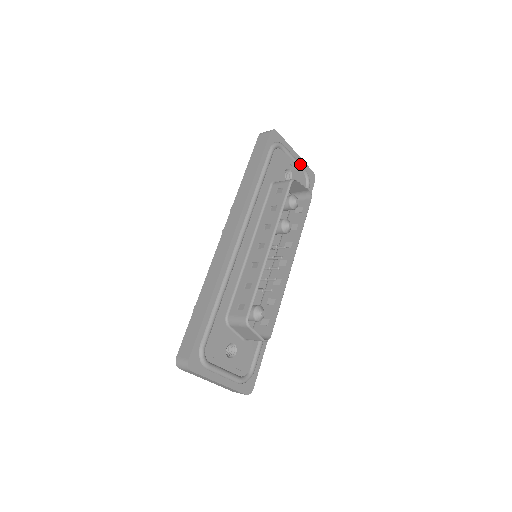
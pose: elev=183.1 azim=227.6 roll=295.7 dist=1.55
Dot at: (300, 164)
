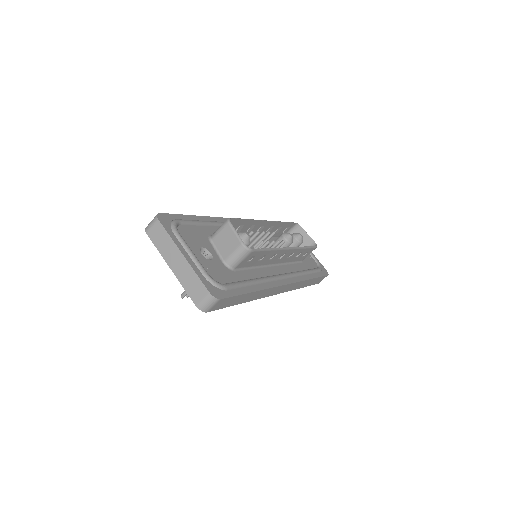
Dot at: occluded
